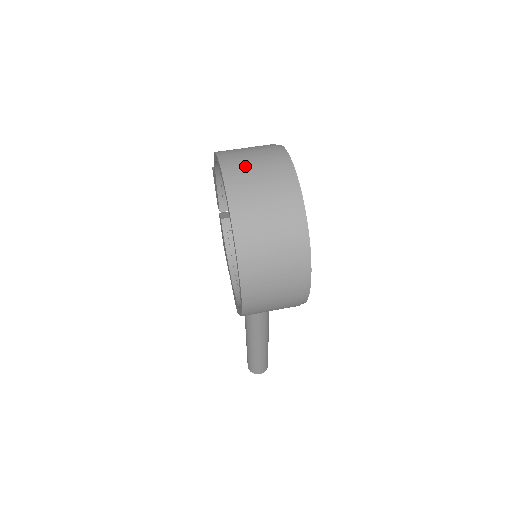
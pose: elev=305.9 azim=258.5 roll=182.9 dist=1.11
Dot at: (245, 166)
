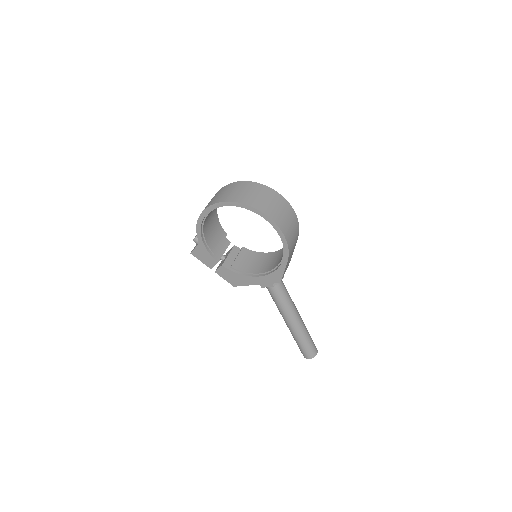
Dot at: (223, 195)
